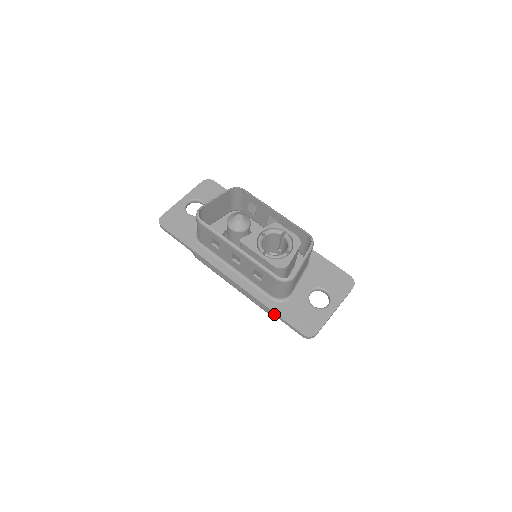
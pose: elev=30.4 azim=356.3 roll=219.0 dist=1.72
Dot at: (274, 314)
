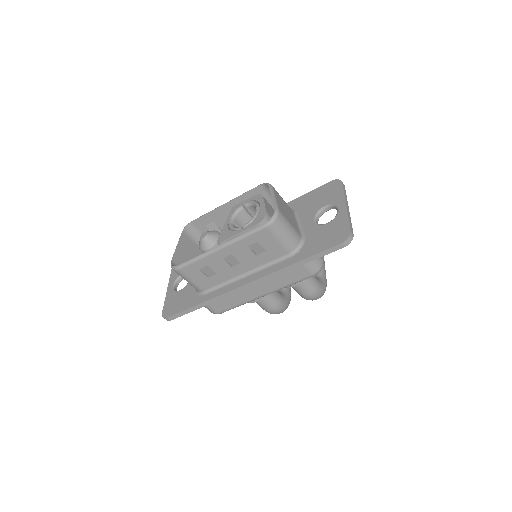
Dot at: (305, 262)
